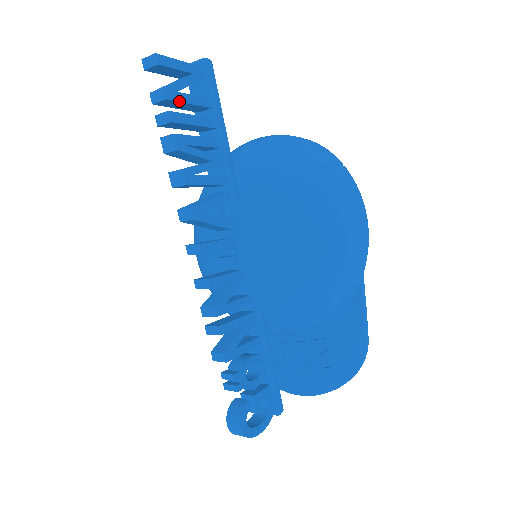
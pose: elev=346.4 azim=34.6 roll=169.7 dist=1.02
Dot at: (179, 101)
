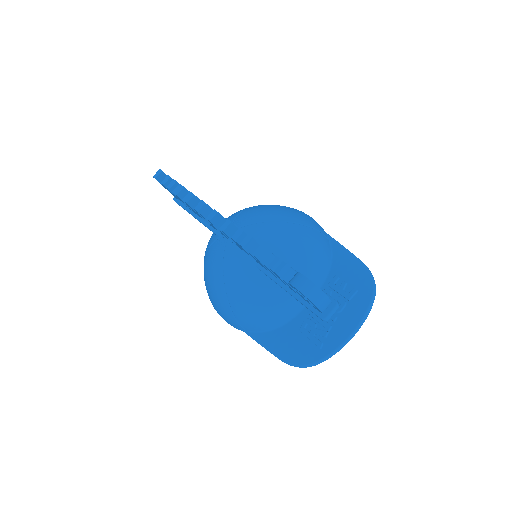
Dot at: occluded
